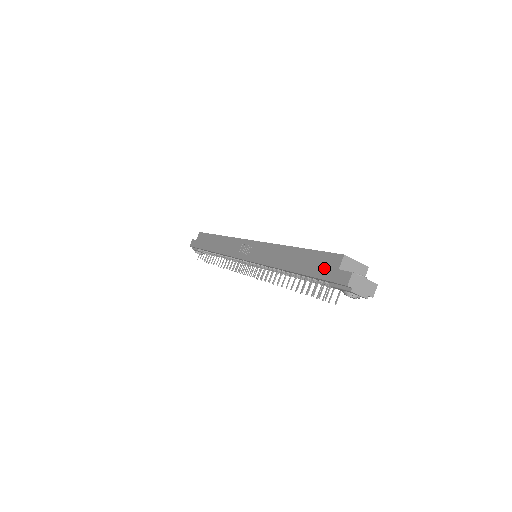
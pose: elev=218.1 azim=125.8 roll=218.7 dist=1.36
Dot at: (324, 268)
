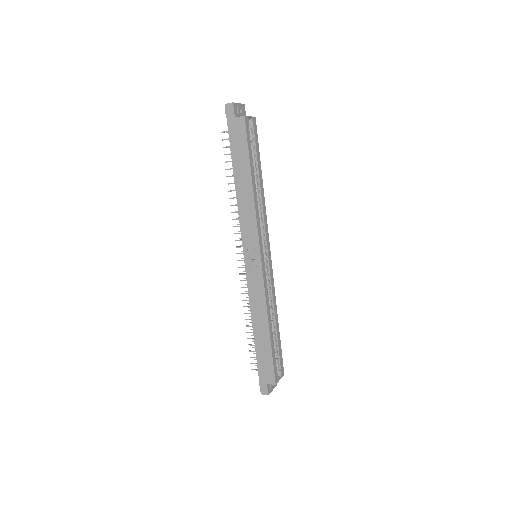
Dot at: (264, 371)
